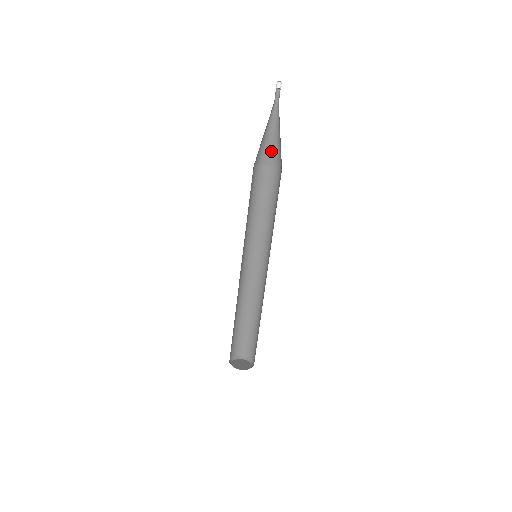
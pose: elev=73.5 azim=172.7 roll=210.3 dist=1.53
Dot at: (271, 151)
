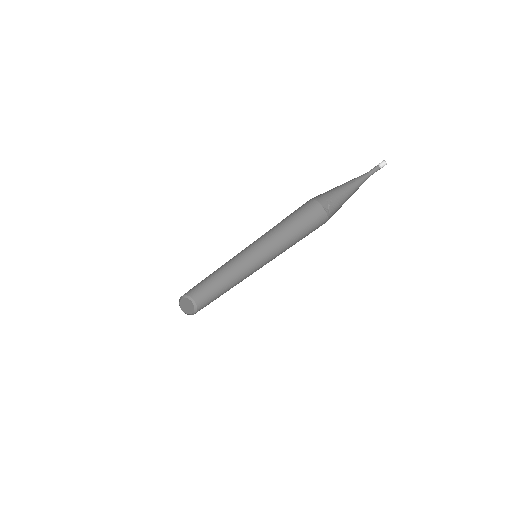
Dot at: (325, 193)
